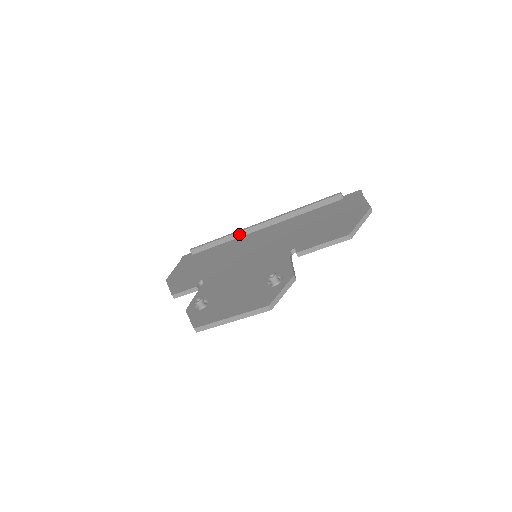
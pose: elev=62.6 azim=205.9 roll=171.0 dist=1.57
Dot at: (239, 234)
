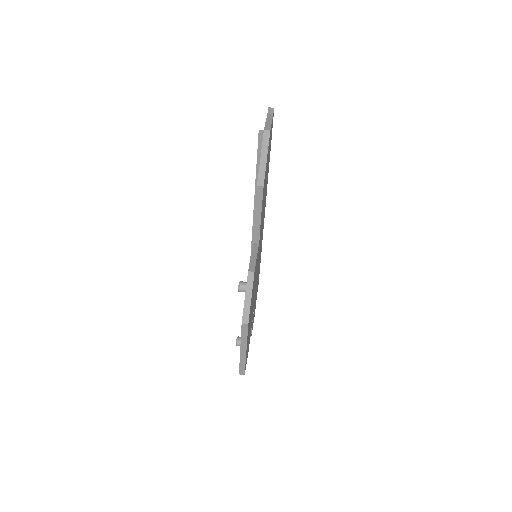
Dot at: occluded
